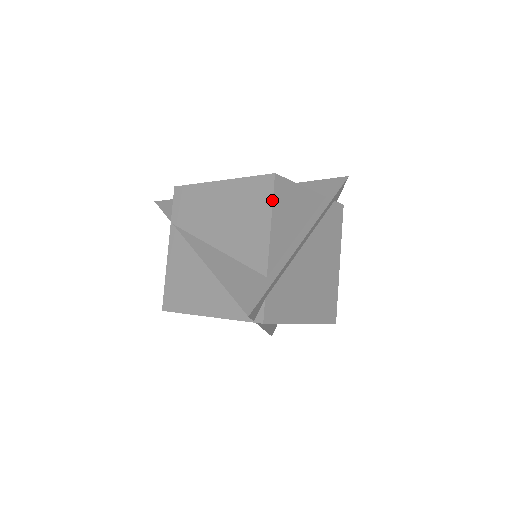
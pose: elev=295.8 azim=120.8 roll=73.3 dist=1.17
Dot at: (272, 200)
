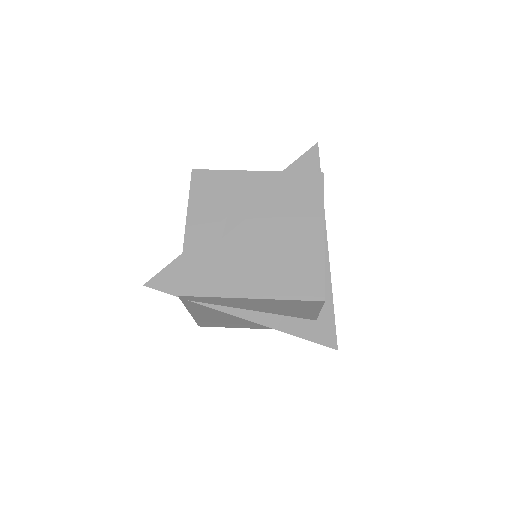
Dot at: (189, 191)
